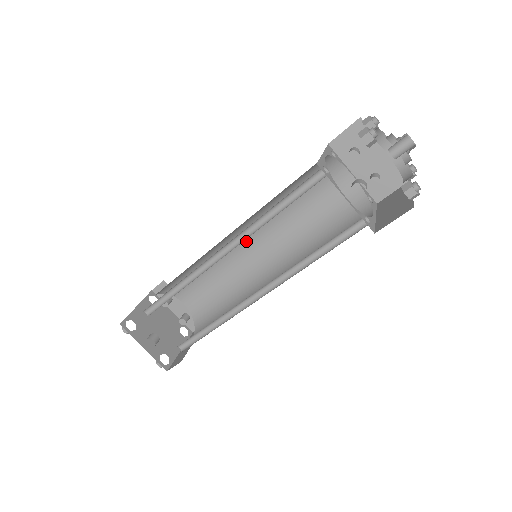
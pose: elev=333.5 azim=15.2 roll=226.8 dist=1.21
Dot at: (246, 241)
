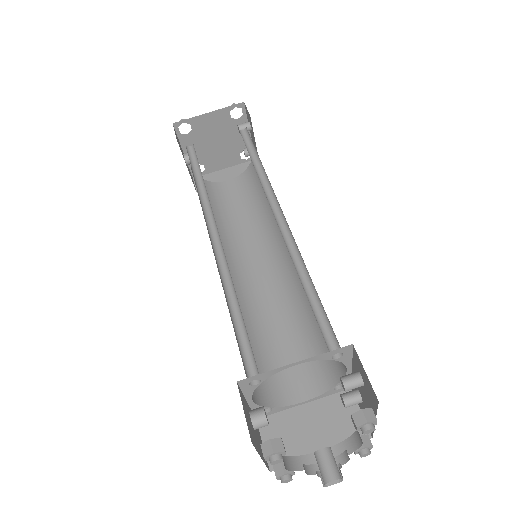
Dot at: occluded
